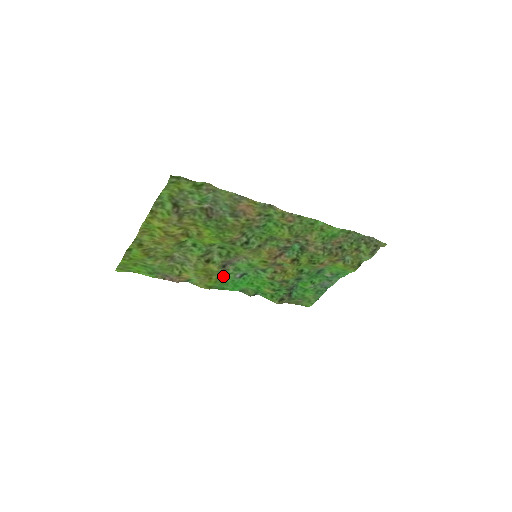
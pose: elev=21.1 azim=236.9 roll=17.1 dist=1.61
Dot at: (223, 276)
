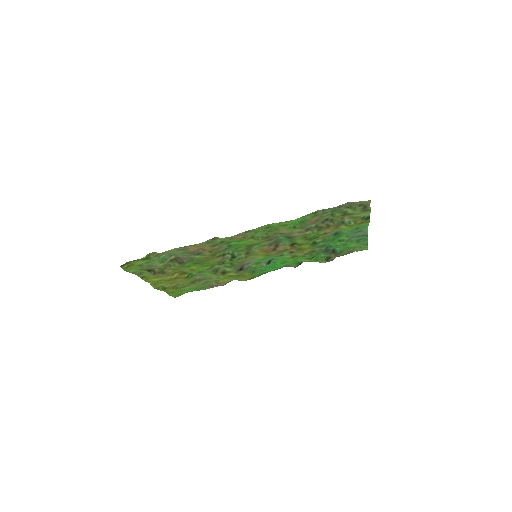
Dot at: (252, 270)
